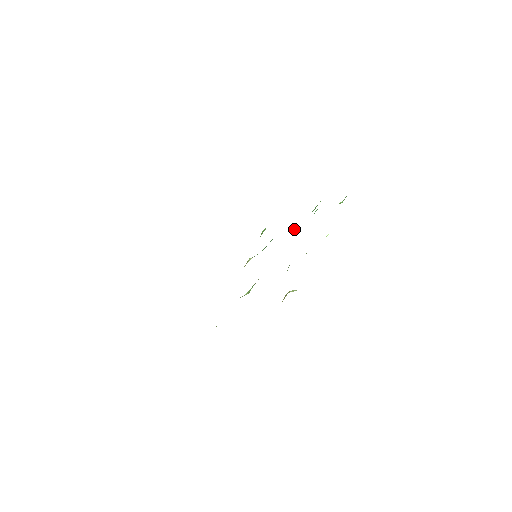
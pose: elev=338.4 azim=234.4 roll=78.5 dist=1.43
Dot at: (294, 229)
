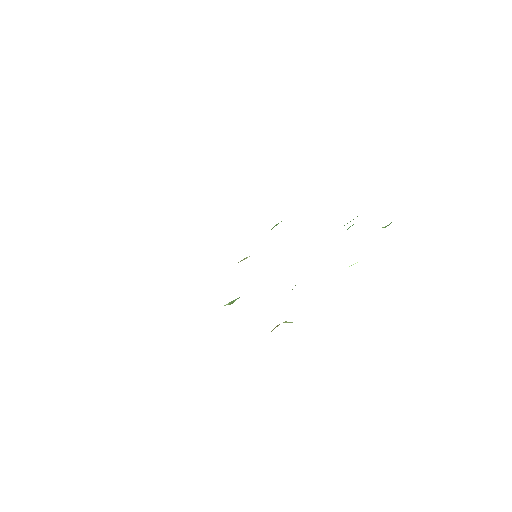
Dot at: occluded
